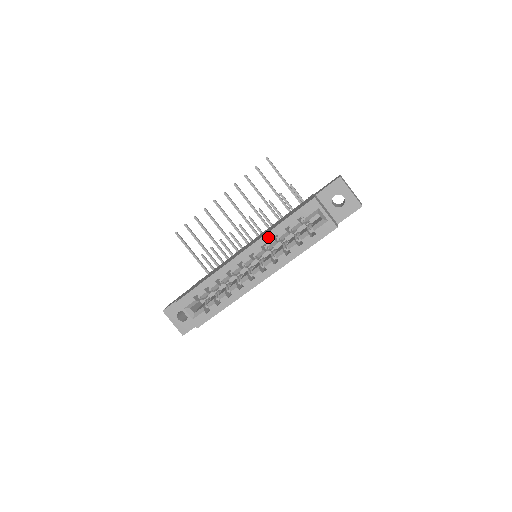
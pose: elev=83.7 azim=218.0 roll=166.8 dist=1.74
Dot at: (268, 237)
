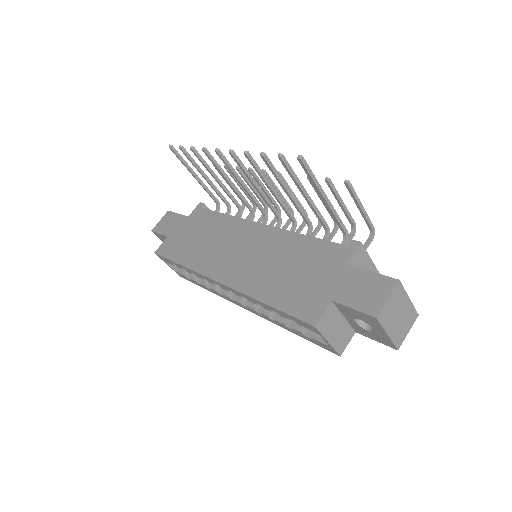
Dot at: (249, 298)
